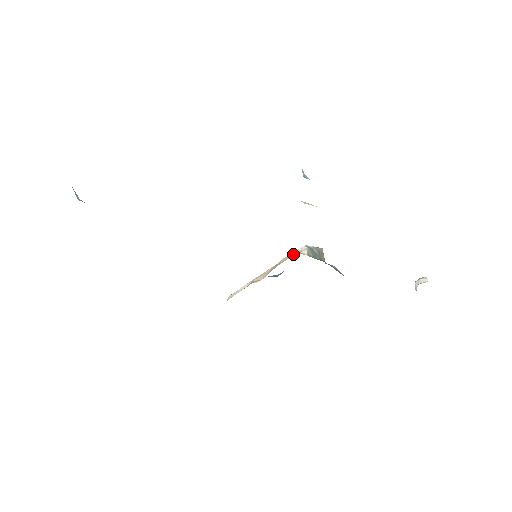
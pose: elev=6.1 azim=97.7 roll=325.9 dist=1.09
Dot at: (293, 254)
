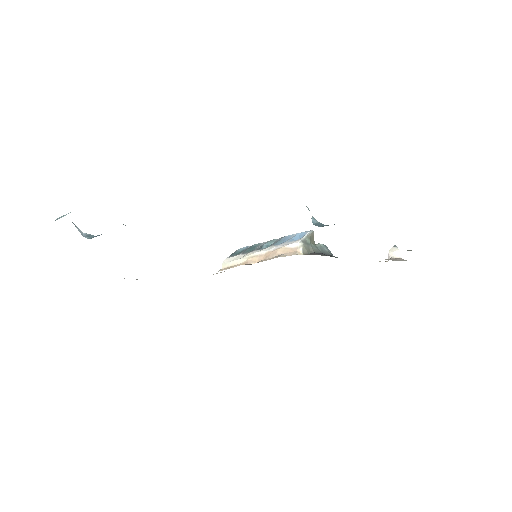
Dot at: (289, 248)
